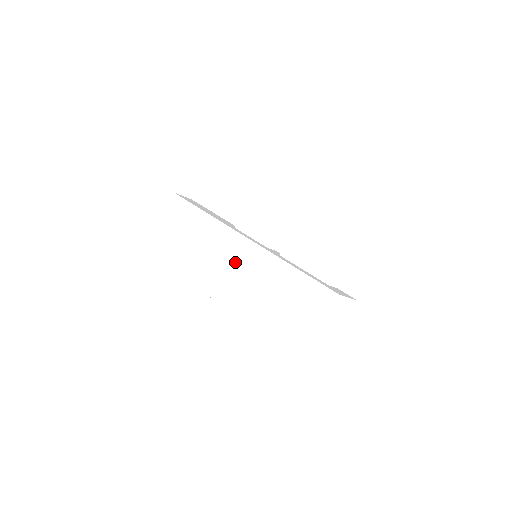
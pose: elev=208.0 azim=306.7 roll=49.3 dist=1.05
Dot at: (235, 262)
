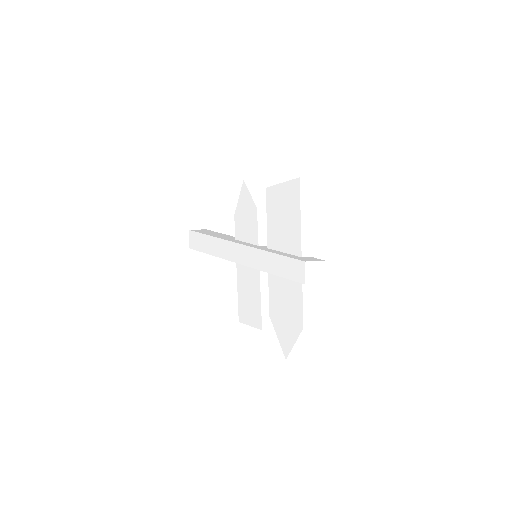
Dot at: (243, 268)
